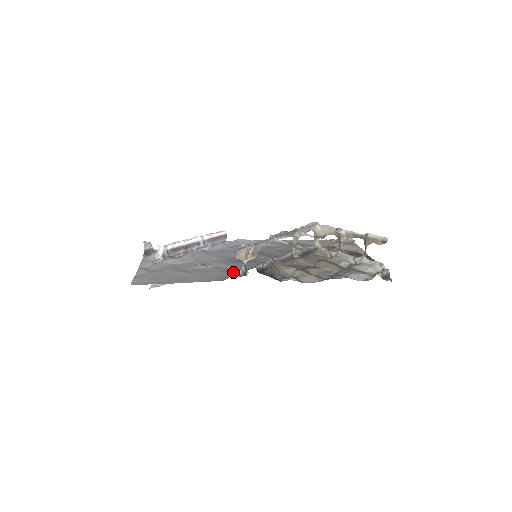
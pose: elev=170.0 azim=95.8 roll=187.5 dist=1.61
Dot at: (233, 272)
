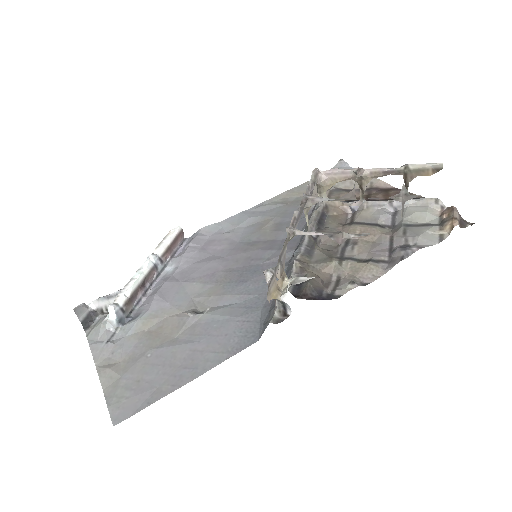
Dot at: (255, 311)
